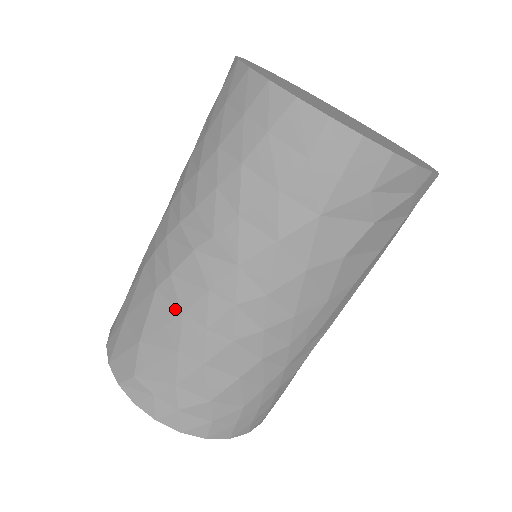
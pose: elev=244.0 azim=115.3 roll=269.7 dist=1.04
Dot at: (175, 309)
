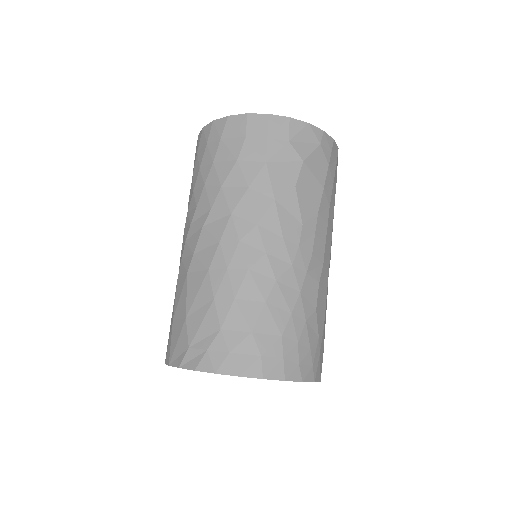
Dot at: (203, 272)
